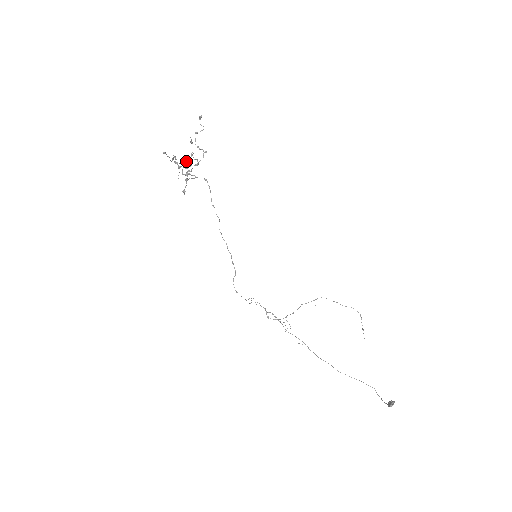
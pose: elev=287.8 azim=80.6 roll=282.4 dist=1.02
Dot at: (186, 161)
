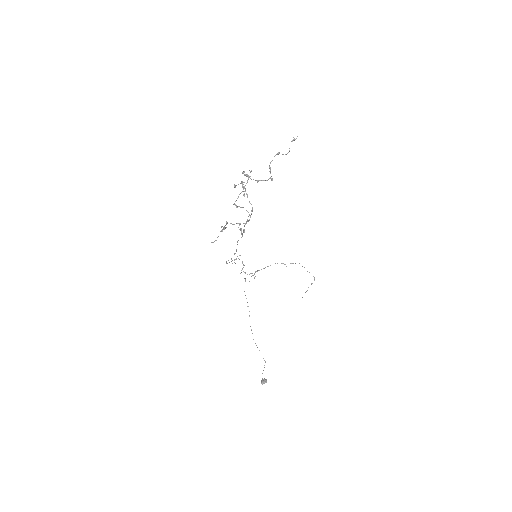
Dot at: (236, 223)
